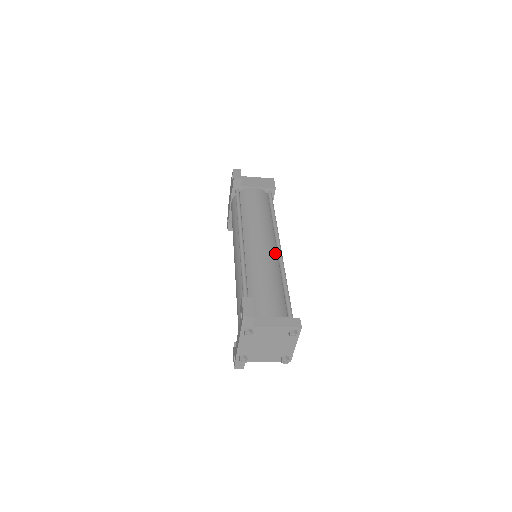
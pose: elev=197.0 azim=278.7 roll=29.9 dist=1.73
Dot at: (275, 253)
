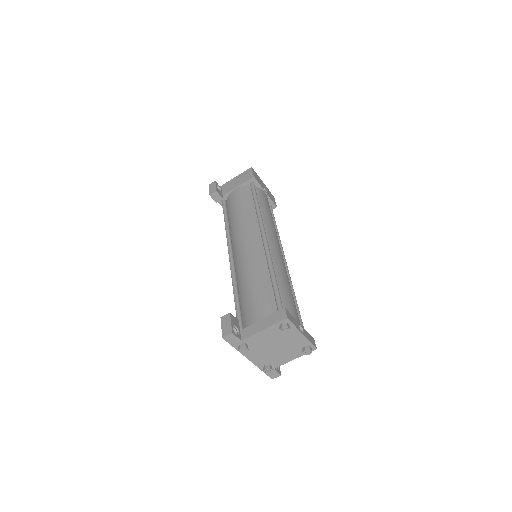
Dot at: (261, 247)
